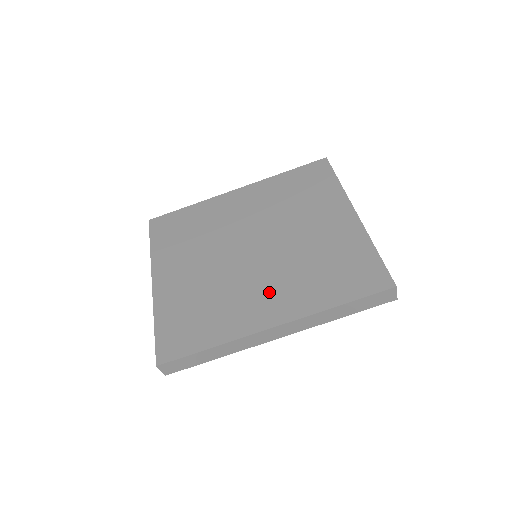
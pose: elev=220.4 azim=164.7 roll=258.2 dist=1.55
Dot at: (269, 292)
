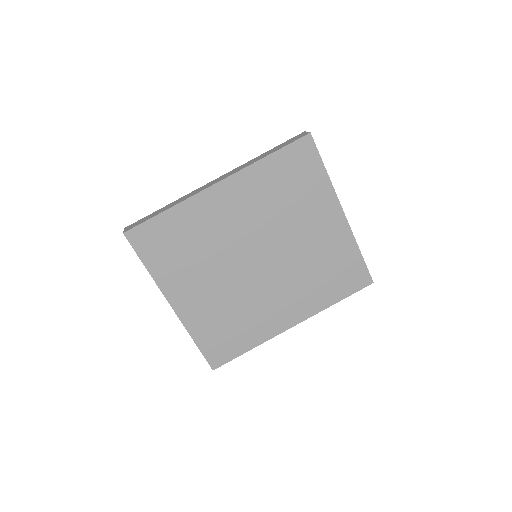
Dot at: (284, 301)
